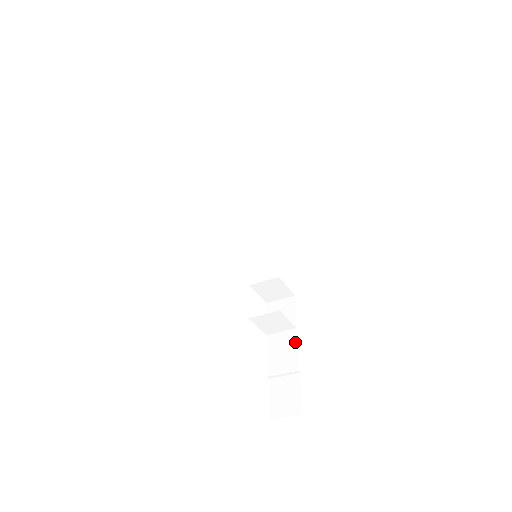
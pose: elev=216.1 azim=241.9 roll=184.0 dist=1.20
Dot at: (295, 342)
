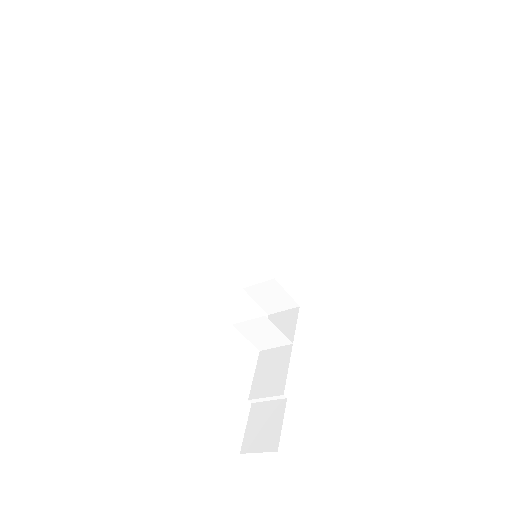
Dot at: (287, 360)
